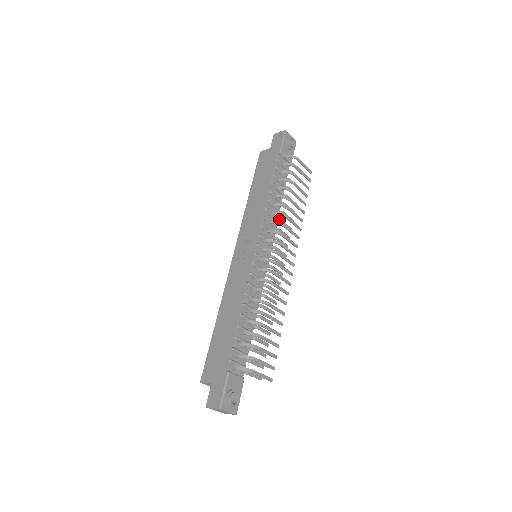
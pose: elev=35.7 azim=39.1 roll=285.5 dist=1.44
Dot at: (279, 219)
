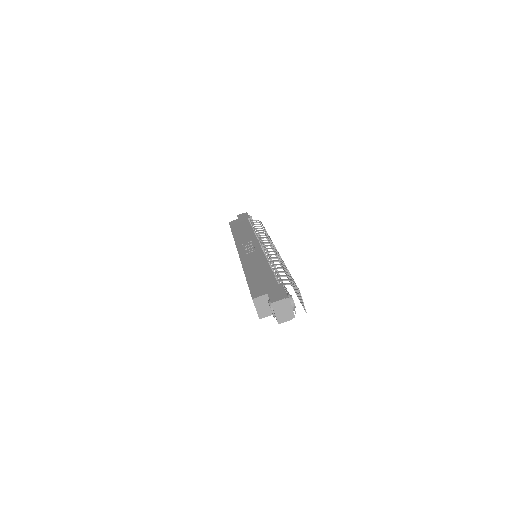
Dot at: (263, 244)
